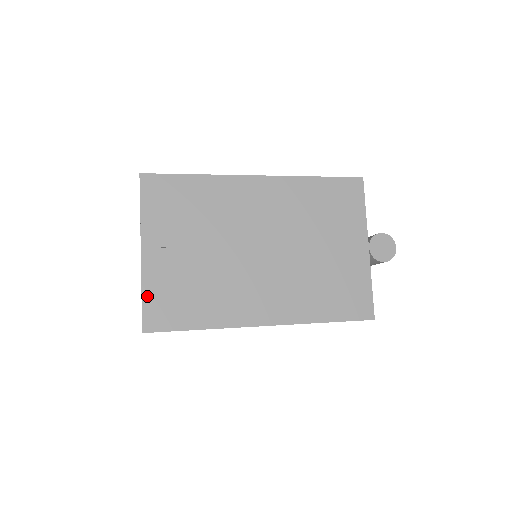
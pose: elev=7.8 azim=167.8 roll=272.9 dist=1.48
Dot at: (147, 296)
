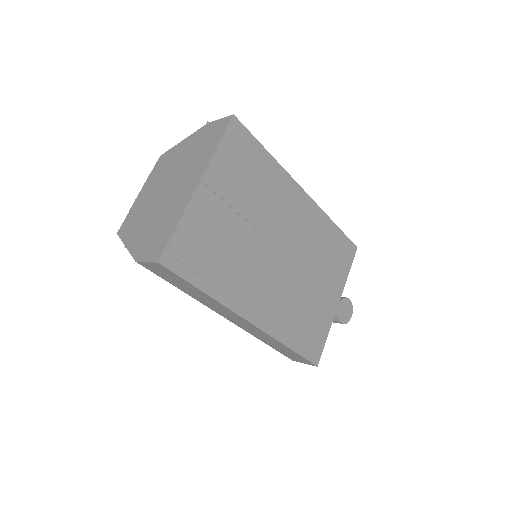
Dot at: (182, 229)
